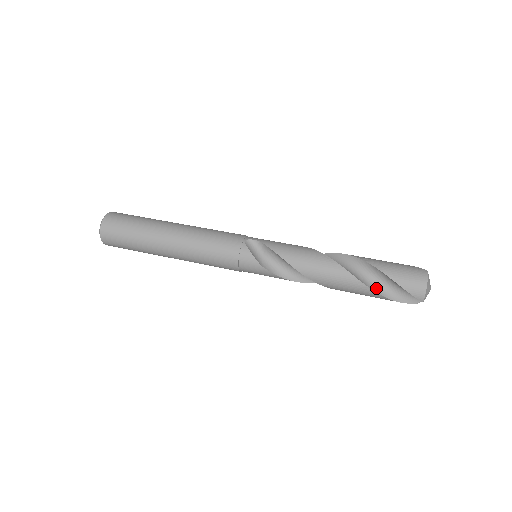
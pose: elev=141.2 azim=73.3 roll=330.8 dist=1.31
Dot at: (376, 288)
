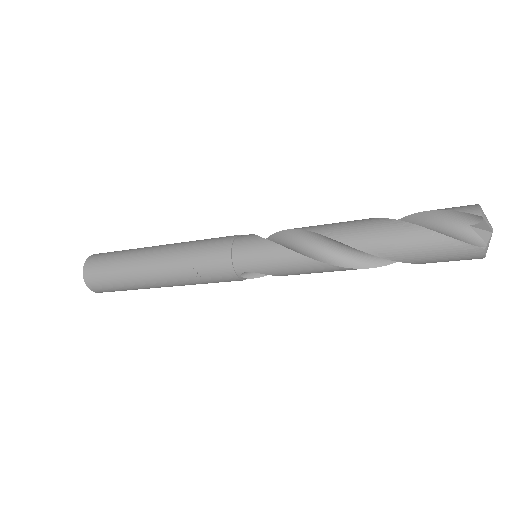
Dot at: (411, 226)
